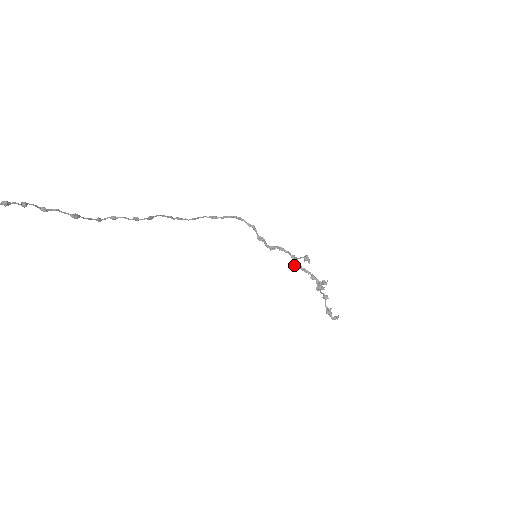
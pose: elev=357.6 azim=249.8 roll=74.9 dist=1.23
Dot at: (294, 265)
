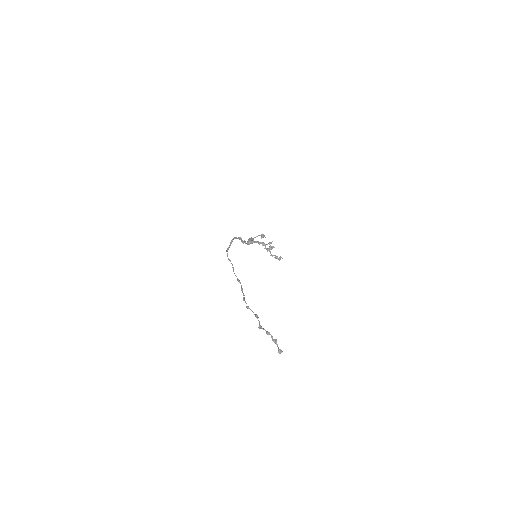
Dot at: (250, 243)
